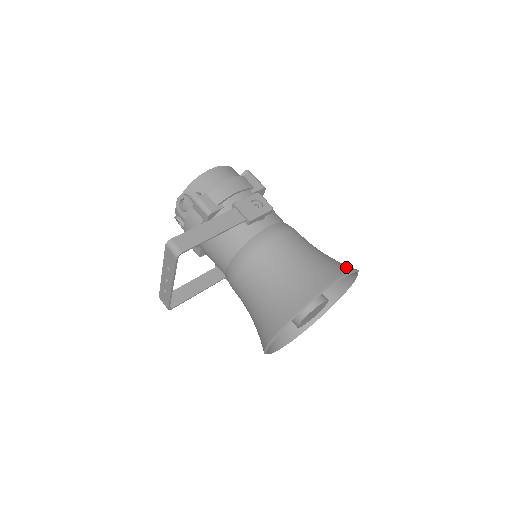
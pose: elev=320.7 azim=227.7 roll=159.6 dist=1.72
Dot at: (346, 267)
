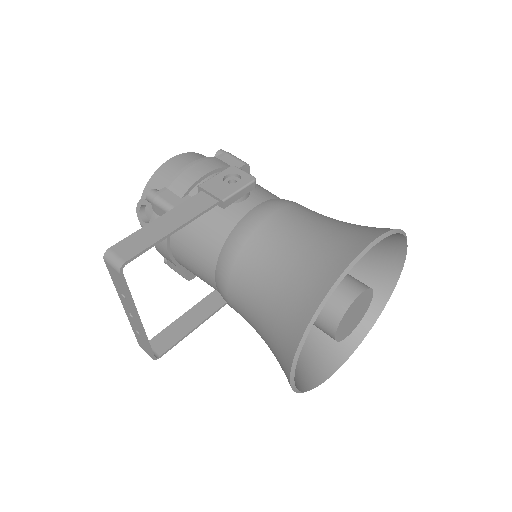
Dot at: (382, 228)
